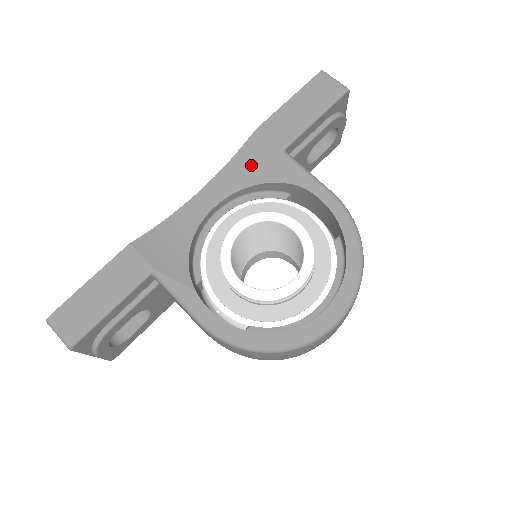
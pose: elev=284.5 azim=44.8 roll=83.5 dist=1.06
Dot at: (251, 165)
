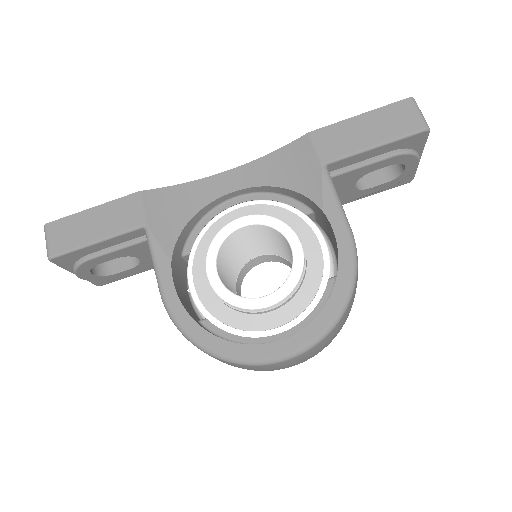
Dot at: (287, 166)
